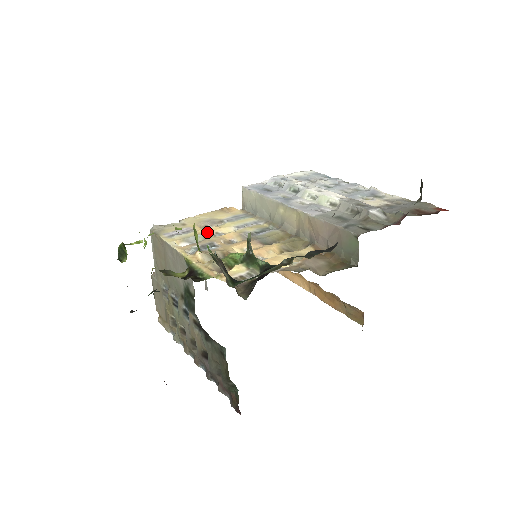
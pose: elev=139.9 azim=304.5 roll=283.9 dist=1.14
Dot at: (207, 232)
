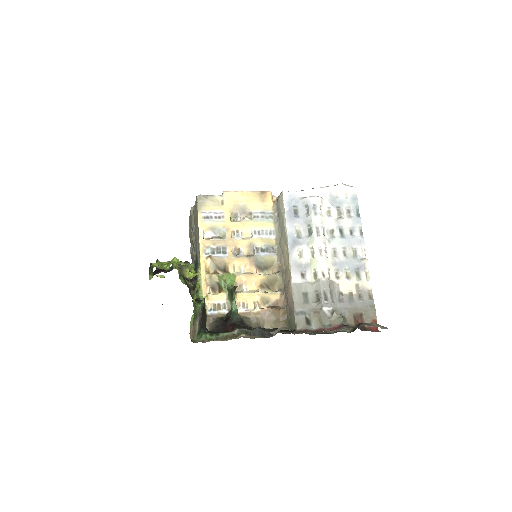
Dot at: (231, 227)
